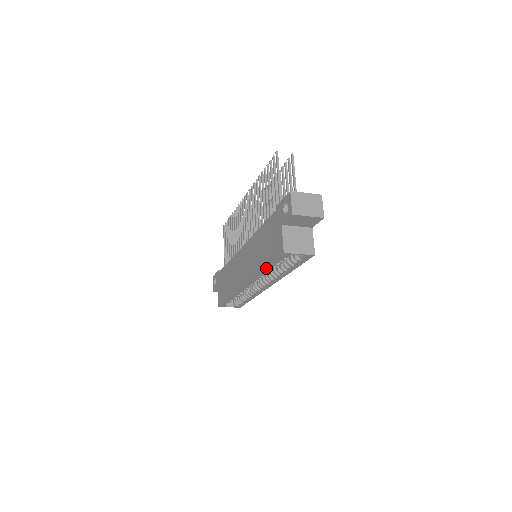
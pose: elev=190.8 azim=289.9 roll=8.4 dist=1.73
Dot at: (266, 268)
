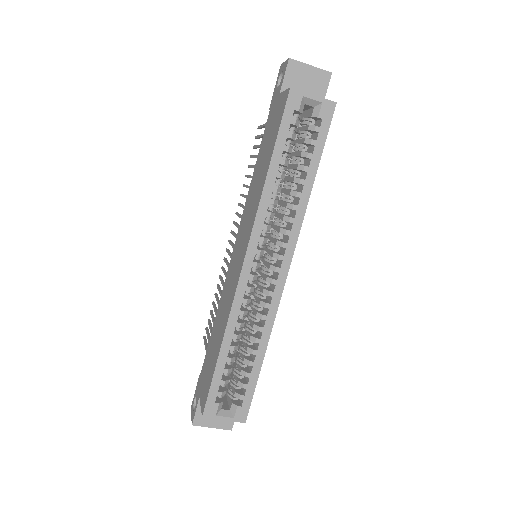
Dot at: (271, 164)
